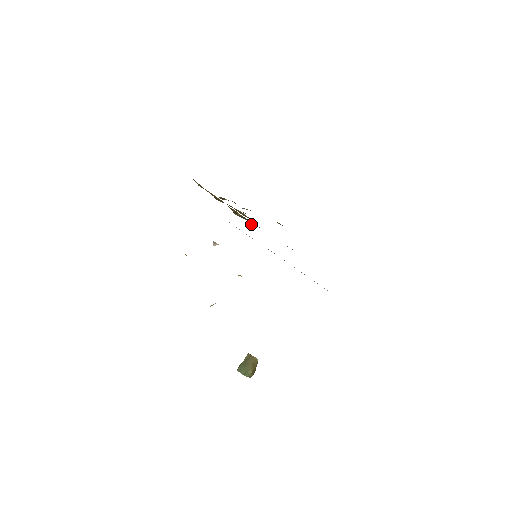
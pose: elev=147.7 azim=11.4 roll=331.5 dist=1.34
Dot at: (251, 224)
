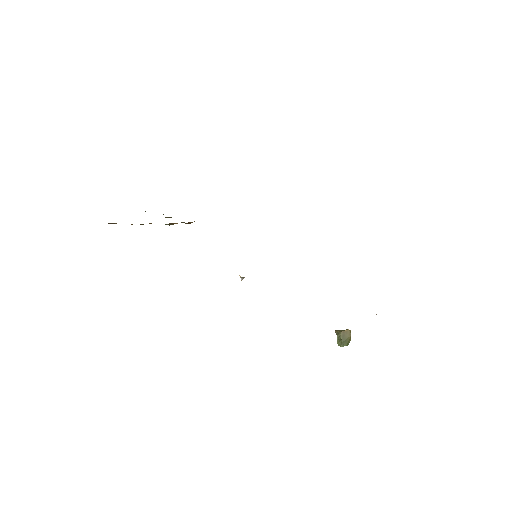
Dot at: occluded
